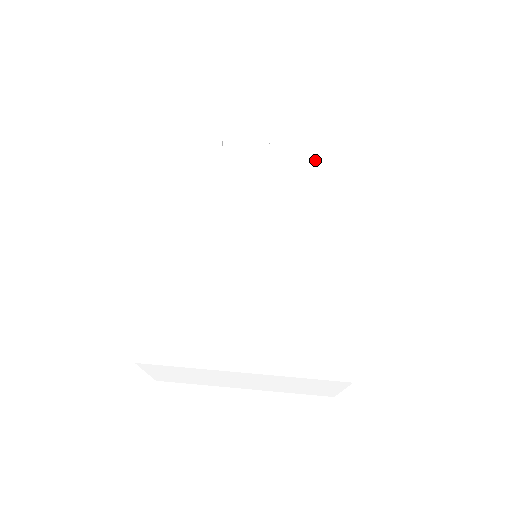
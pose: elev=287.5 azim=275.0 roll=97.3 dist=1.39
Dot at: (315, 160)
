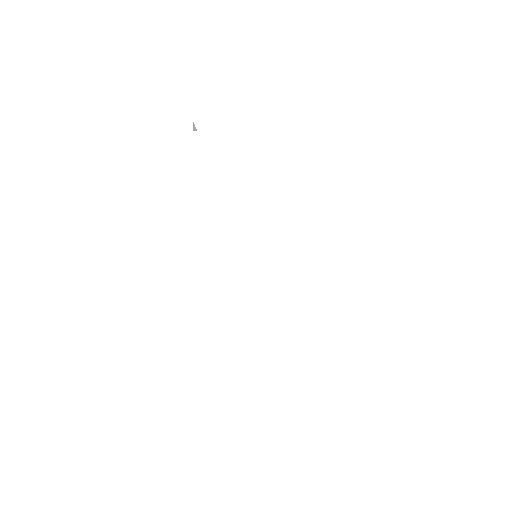
Dot at: (327, 140)
